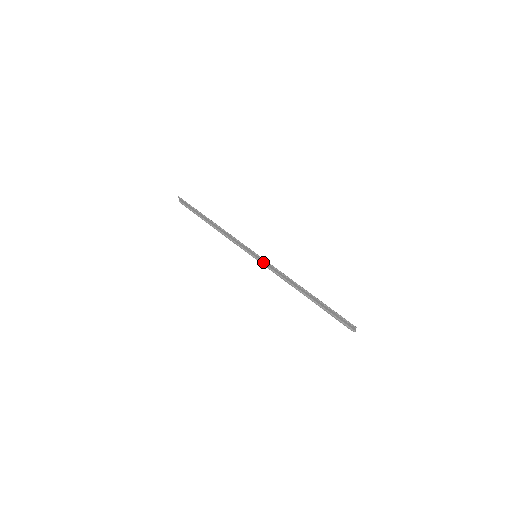
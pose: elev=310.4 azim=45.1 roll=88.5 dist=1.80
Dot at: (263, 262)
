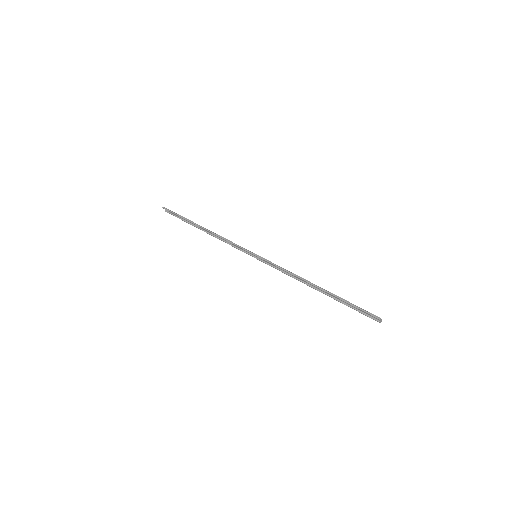
Dot at: (265, 261)
